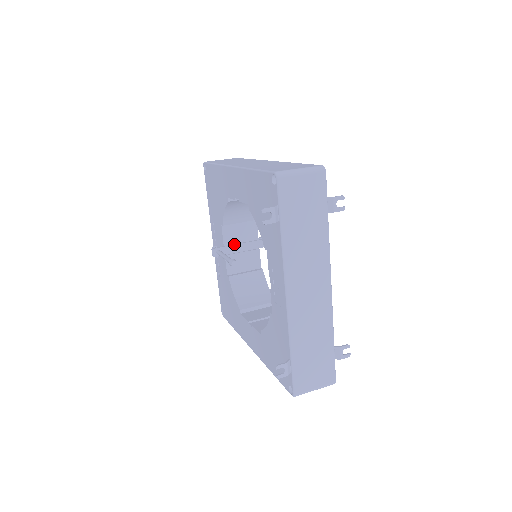
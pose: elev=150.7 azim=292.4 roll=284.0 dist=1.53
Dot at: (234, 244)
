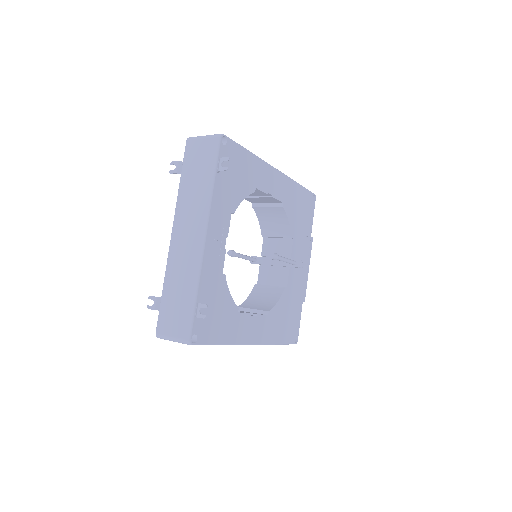
Dot at: occluded
